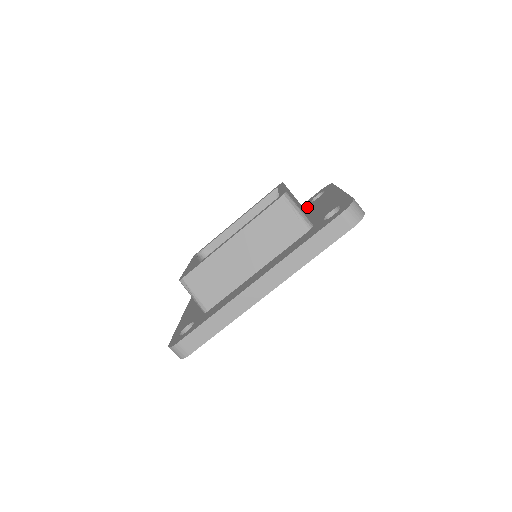
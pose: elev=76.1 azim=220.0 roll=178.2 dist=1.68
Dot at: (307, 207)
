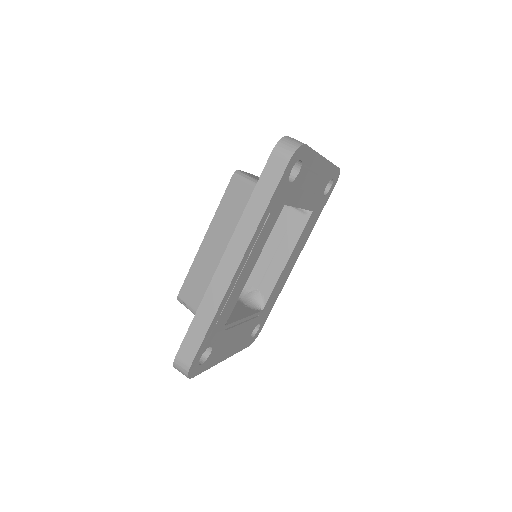
Dot at: occluded
